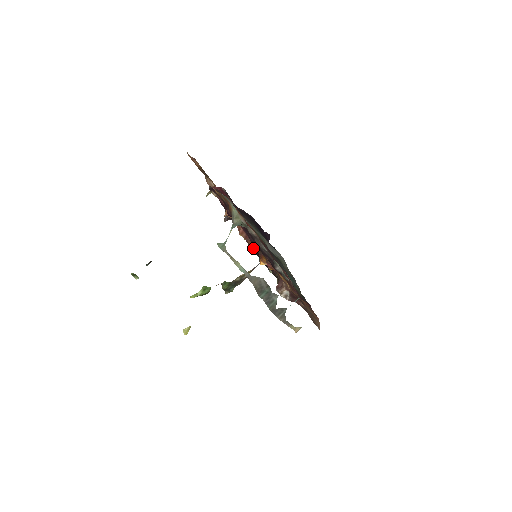
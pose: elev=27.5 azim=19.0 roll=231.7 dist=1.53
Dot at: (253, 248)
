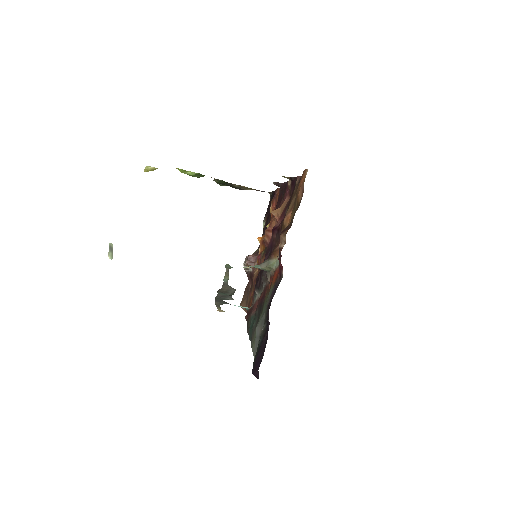
Dot at: (271, 209)
